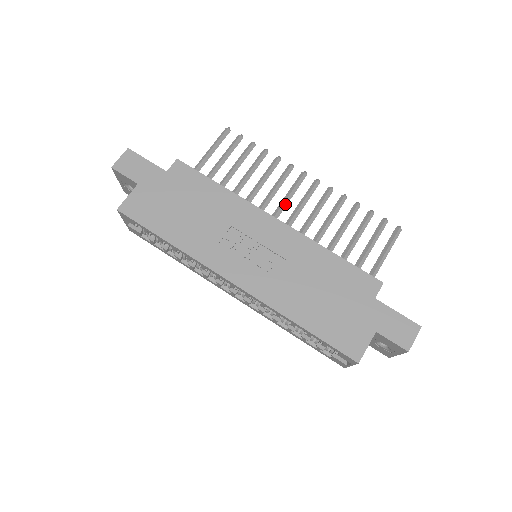
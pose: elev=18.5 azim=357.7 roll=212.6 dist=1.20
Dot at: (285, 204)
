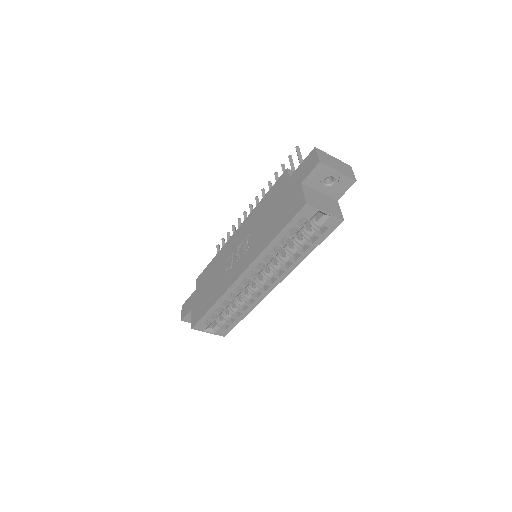
Dot at: occluded
